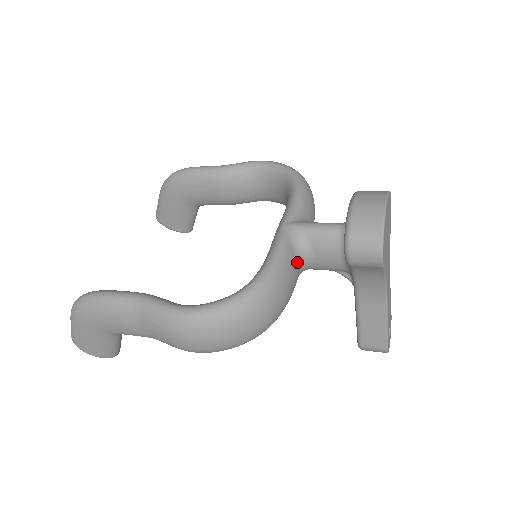
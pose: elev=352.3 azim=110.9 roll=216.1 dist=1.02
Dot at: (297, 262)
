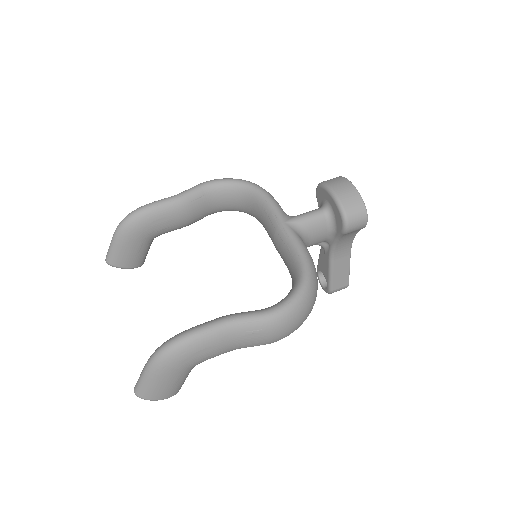
Dot at: occluded
